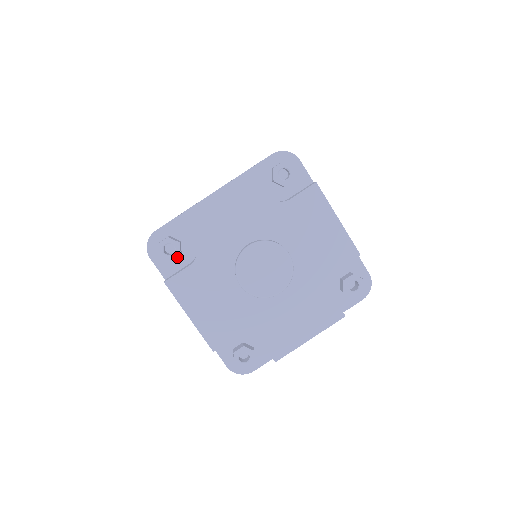
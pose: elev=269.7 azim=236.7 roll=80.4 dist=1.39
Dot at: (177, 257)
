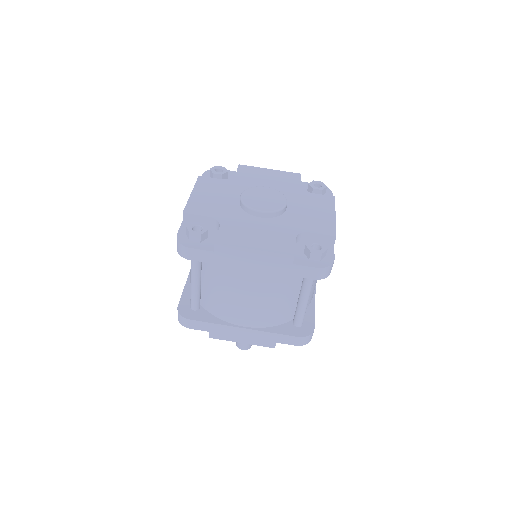
Dot at: occluded
